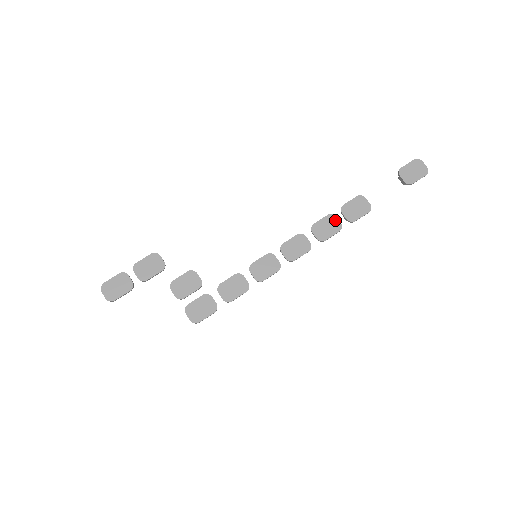
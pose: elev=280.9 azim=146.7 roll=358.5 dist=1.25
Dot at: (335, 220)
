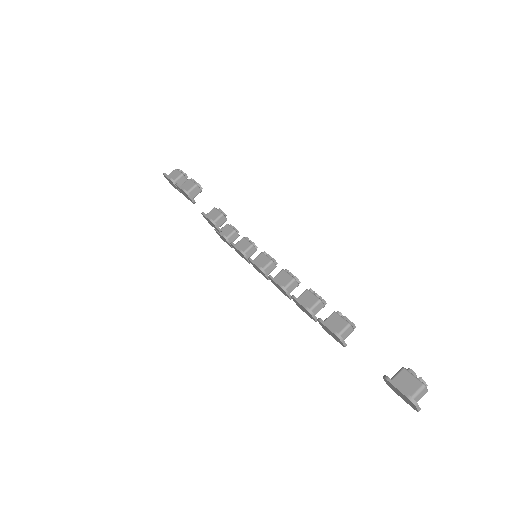
Dot at: (311, 316)
